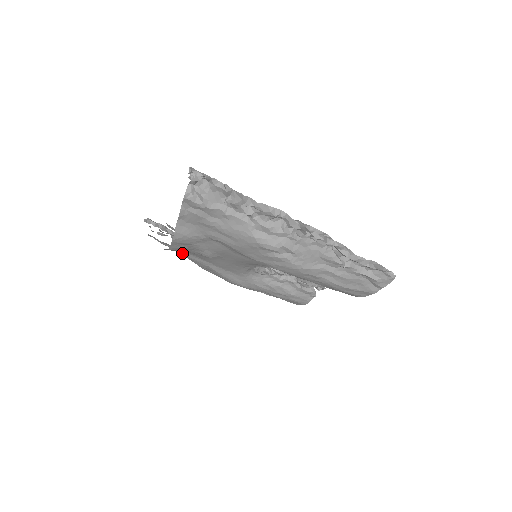
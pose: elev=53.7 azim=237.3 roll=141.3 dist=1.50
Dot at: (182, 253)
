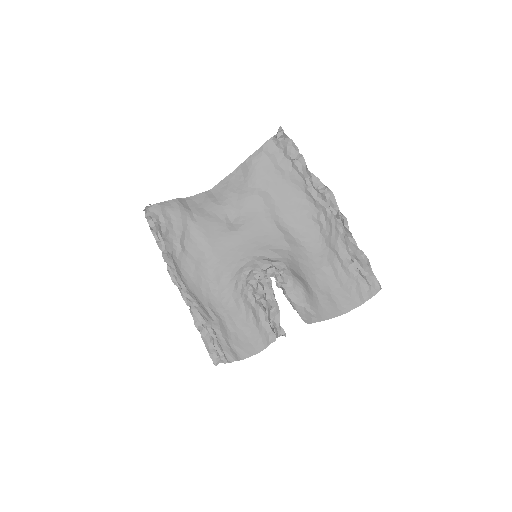
Dot at: (189, 226)
